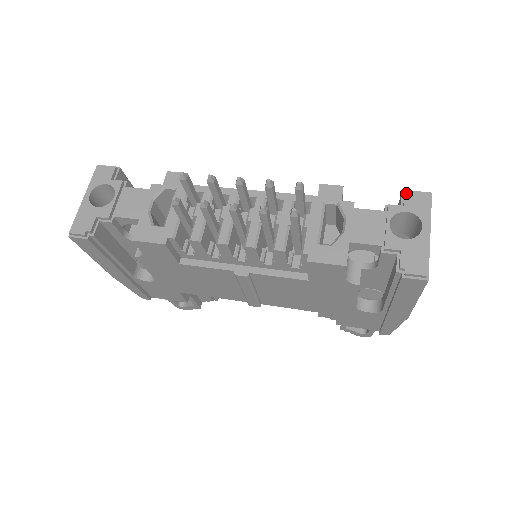
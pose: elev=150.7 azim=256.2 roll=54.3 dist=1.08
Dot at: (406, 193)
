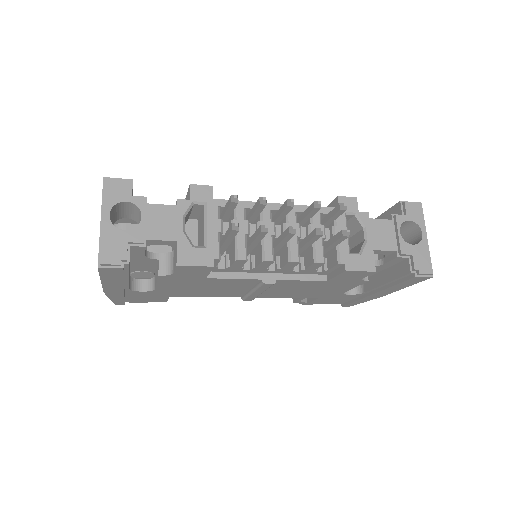
Dot at: (406, 204)
